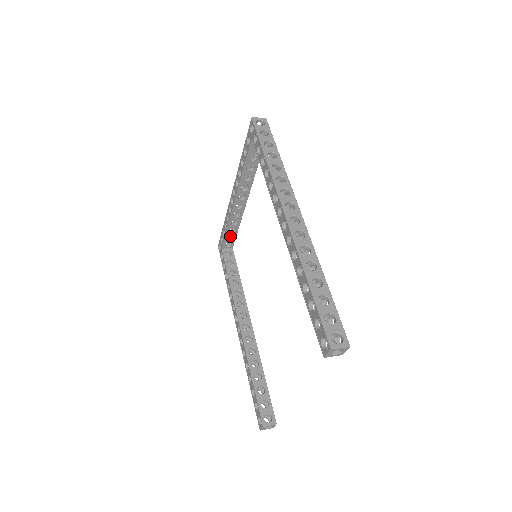
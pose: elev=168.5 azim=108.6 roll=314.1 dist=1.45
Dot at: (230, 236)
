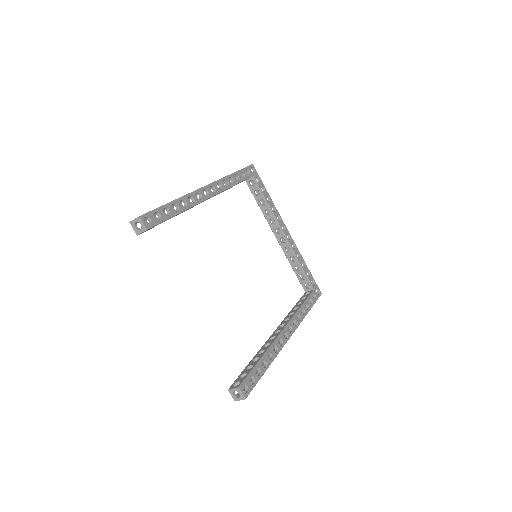
Dot at: occluded
